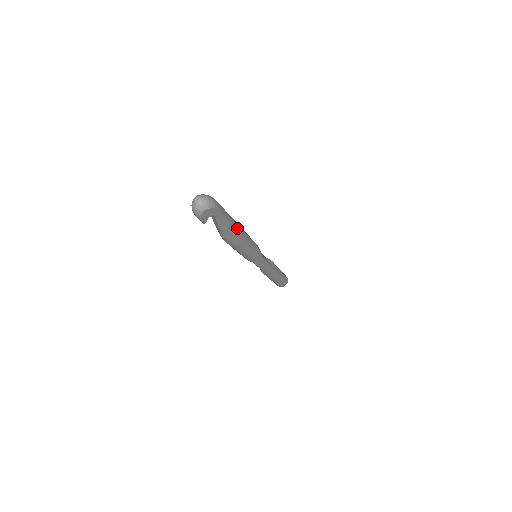
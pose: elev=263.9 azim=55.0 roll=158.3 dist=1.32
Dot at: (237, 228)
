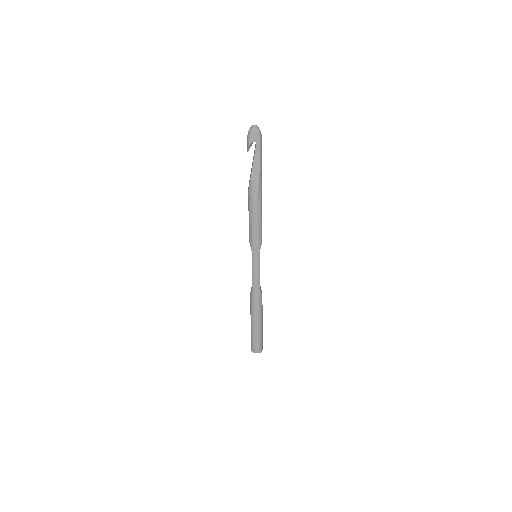
Dot at: (261, 181)
